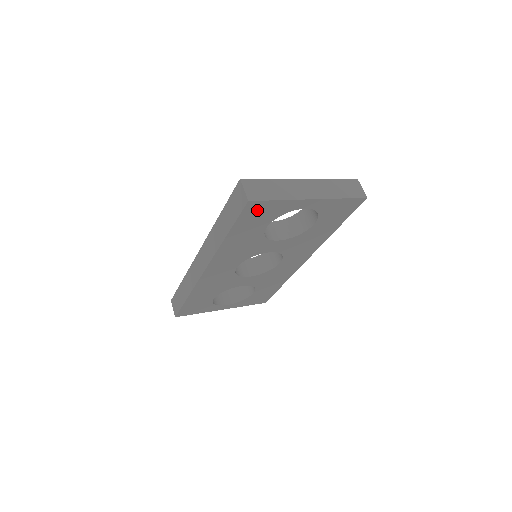
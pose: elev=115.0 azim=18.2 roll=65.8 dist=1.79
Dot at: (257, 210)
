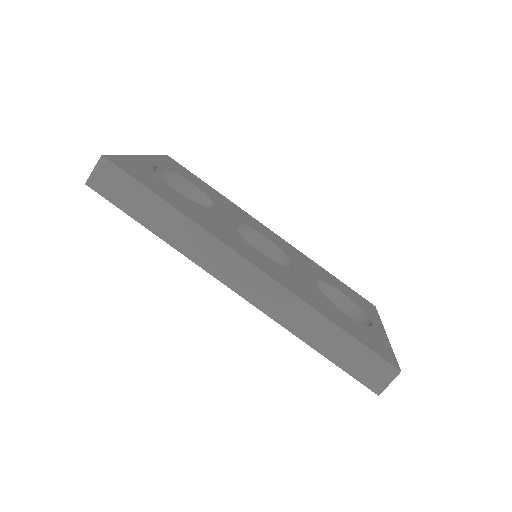
Dot at: occluded
